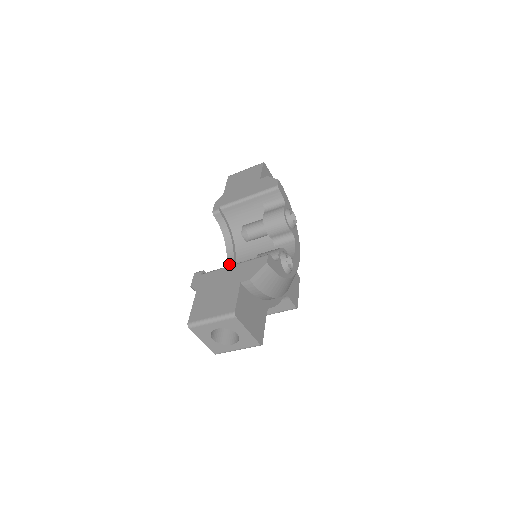
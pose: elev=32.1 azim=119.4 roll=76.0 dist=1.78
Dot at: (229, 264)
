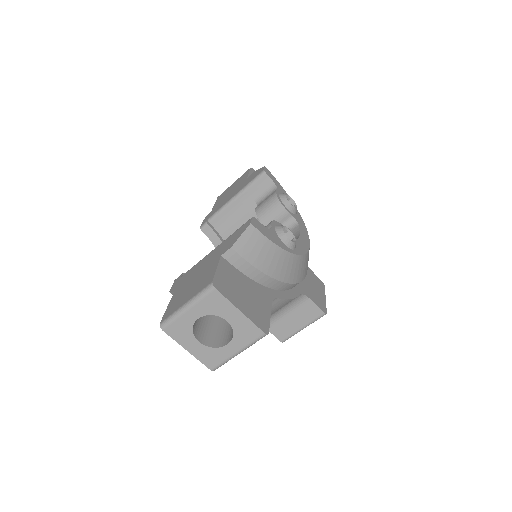
Dot at: occluded
